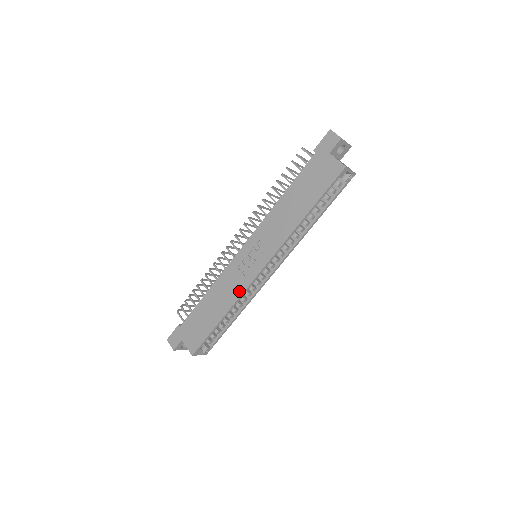
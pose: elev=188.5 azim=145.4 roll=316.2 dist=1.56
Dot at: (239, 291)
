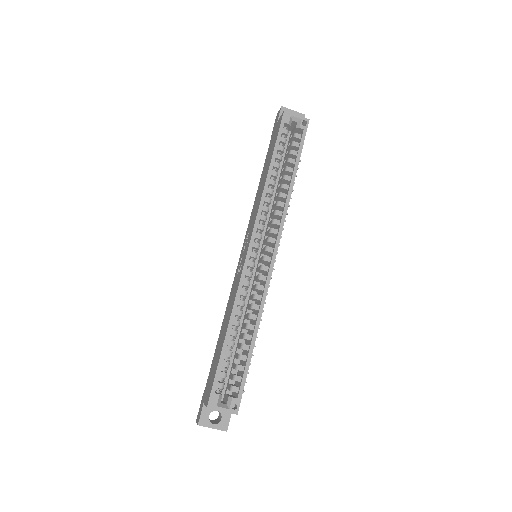
Dot at: (236, 289)
